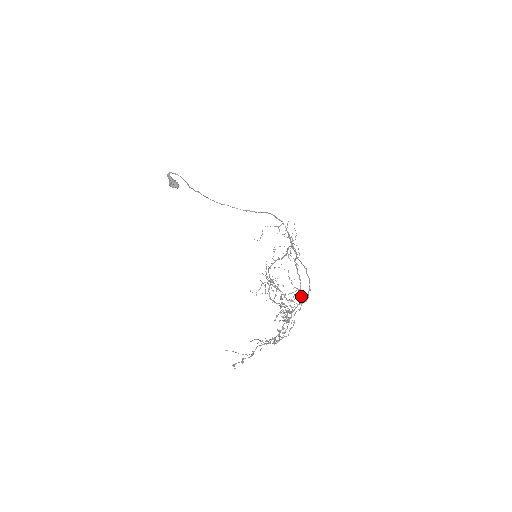
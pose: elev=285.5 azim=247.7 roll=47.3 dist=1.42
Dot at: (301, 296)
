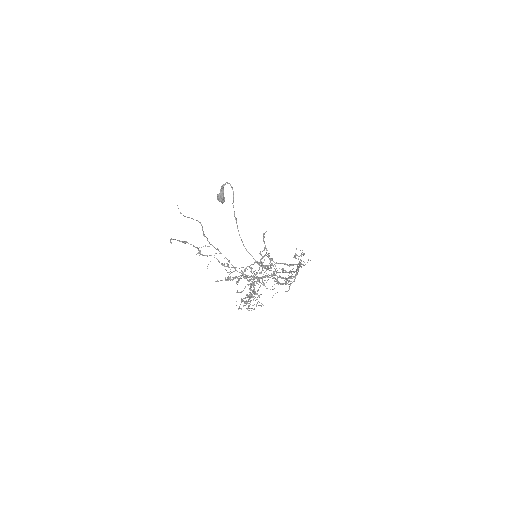
Dot at: (283, 270)
